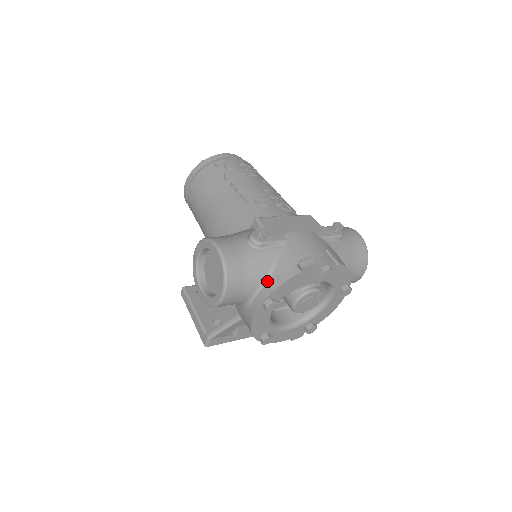
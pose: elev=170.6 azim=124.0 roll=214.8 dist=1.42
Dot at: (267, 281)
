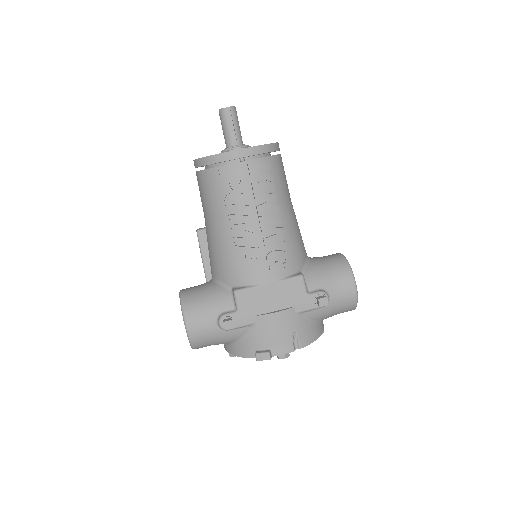
Dot at: (232, 345)
